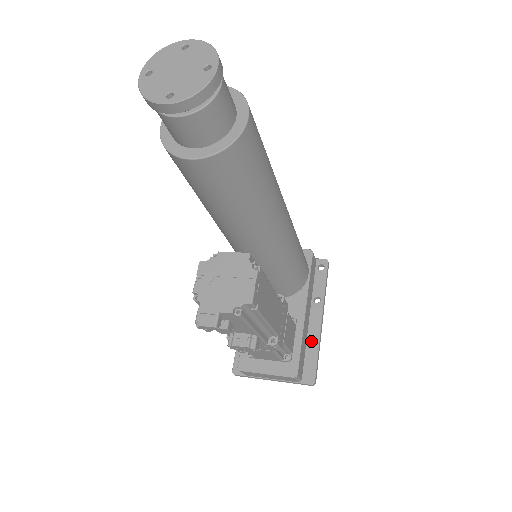
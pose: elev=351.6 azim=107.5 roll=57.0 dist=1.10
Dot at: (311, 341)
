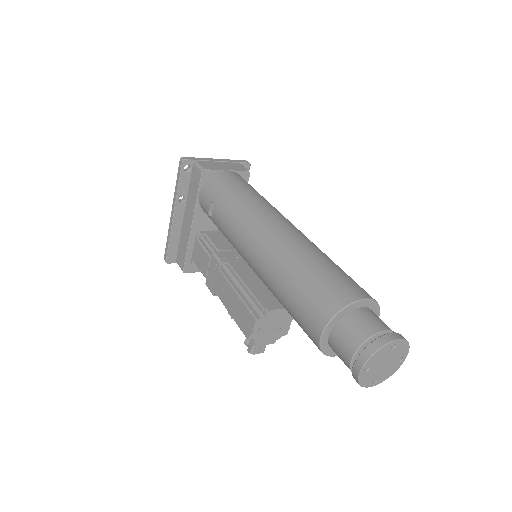
Dot at: occluded
